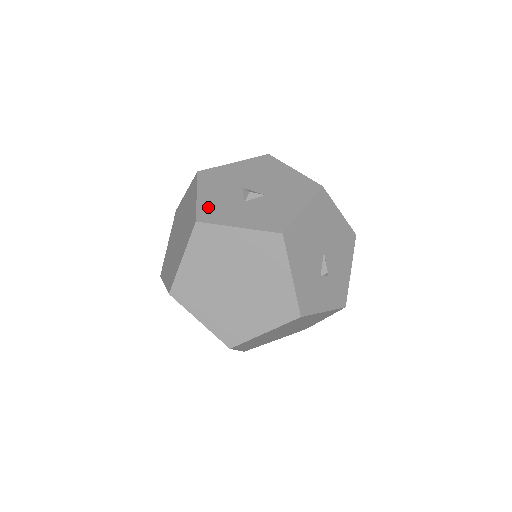
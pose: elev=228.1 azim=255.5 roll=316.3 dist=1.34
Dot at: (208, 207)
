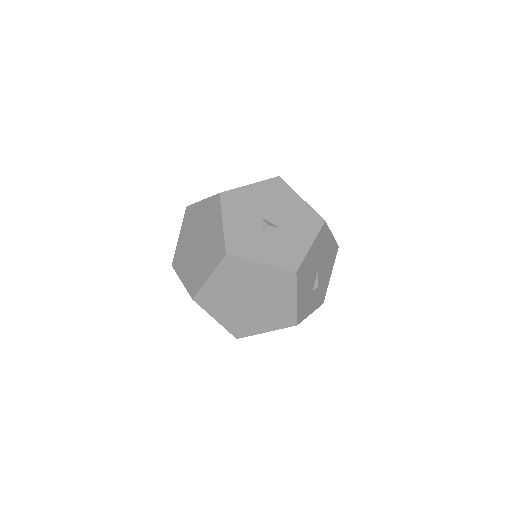
Dot at: (234, 238)
